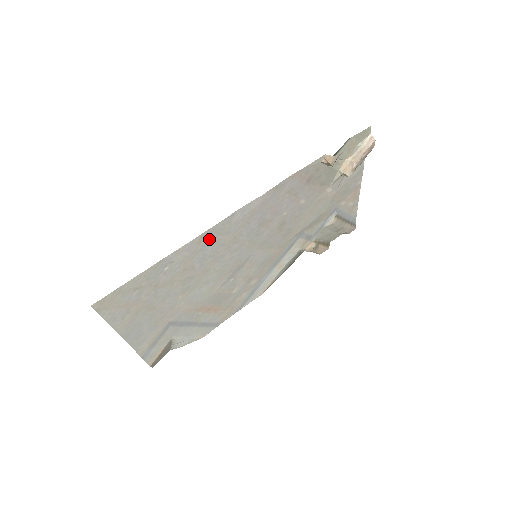
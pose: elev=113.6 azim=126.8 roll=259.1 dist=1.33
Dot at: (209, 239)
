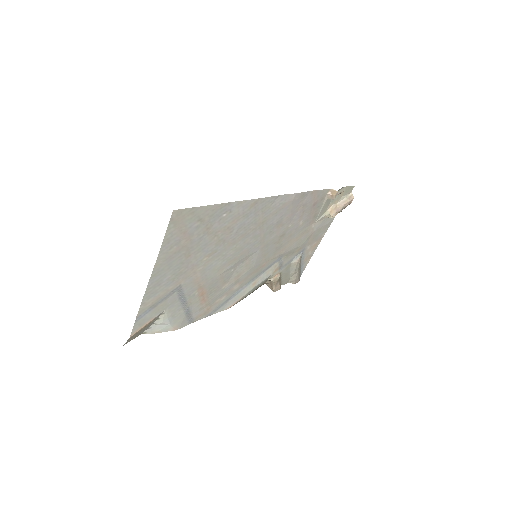
Dot at: (256, 209)
